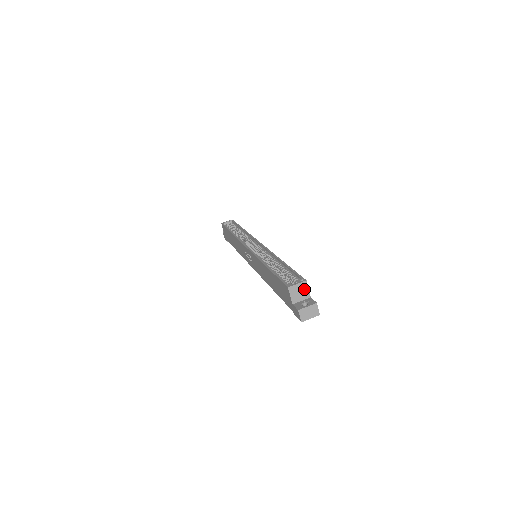
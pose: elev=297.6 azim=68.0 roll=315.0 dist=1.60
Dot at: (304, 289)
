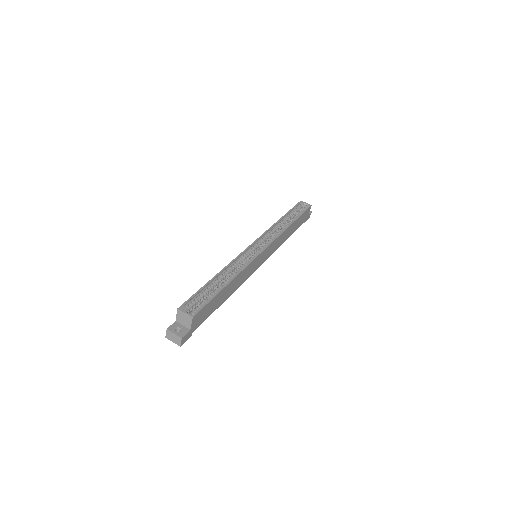
Dot at: (188, 320)
